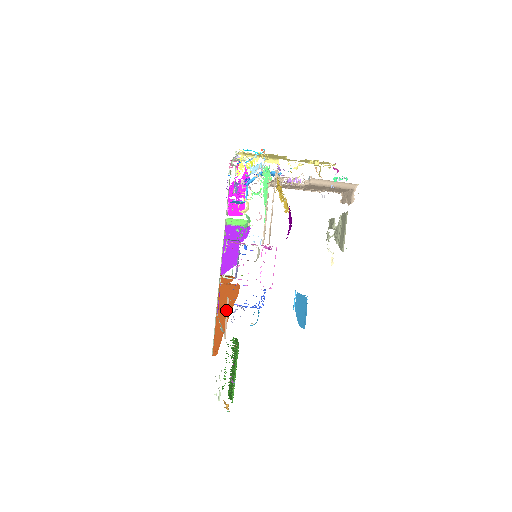
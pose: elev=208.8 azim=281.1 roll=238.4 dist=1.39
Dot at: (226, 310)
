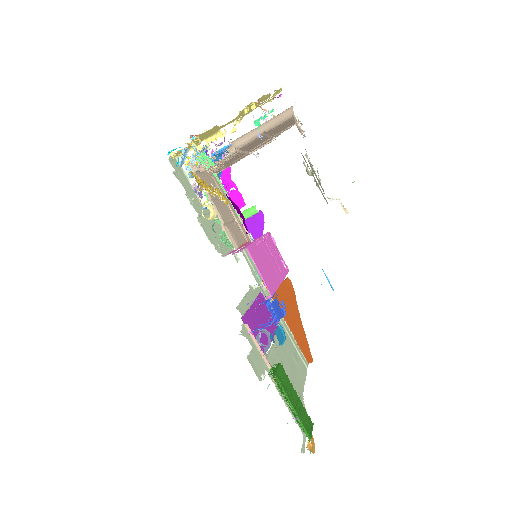
Dot at: (252, 338)
